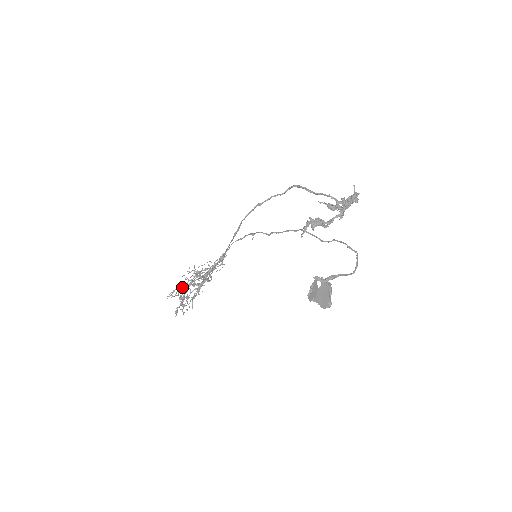
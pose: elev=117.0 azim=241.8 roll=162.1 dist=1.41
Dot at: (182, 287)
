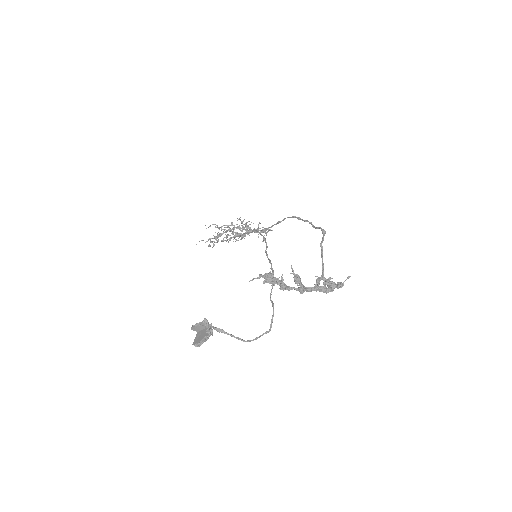
Dot at: (219, 228)
